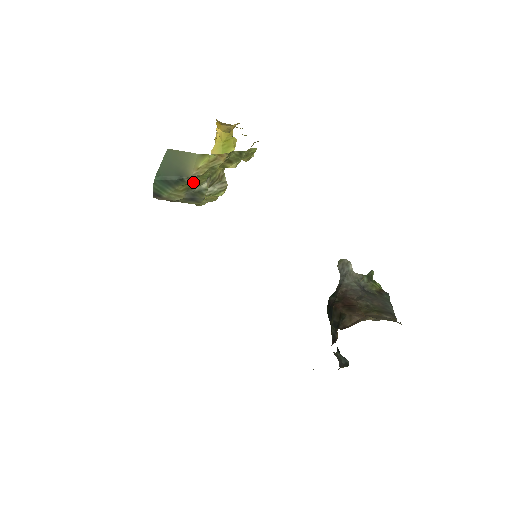
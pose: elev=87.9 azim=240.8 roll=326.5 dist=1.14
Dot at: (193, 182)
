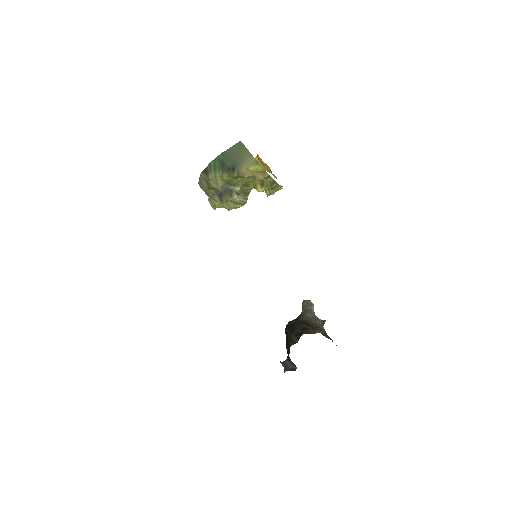
Dot at: (235, 179)
